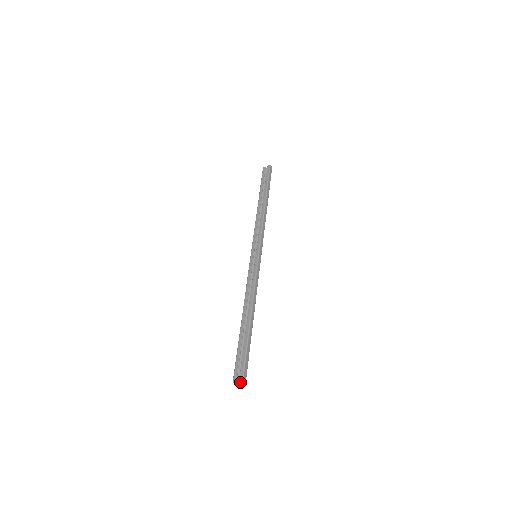
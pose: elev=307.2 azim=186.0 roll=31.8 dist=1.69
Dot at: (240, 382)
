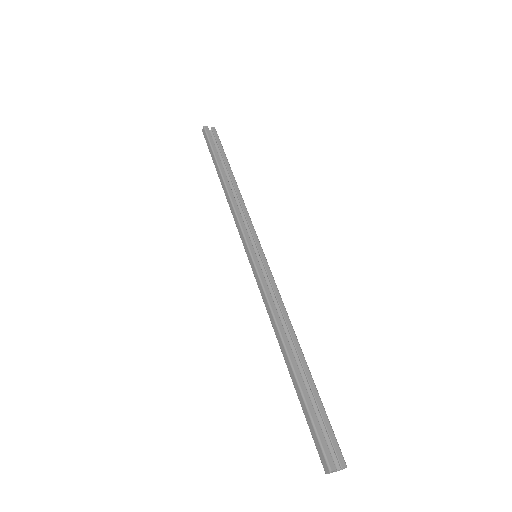
Dot at: (337, 470)
